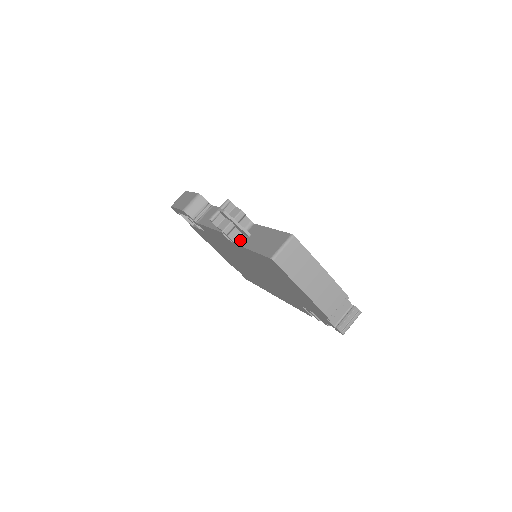
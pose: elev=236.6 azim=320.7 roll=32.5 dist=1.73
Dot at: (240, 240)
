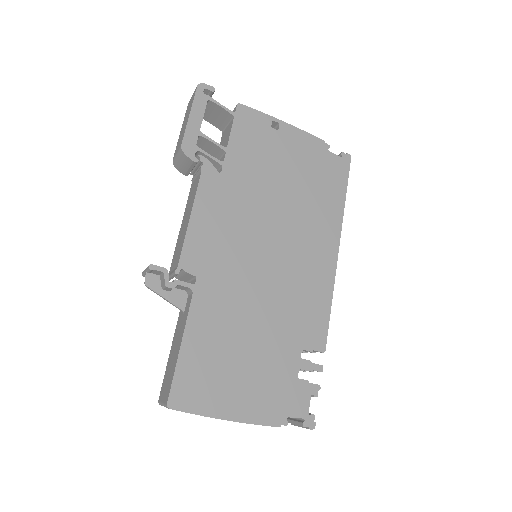
Dot at: occluded
